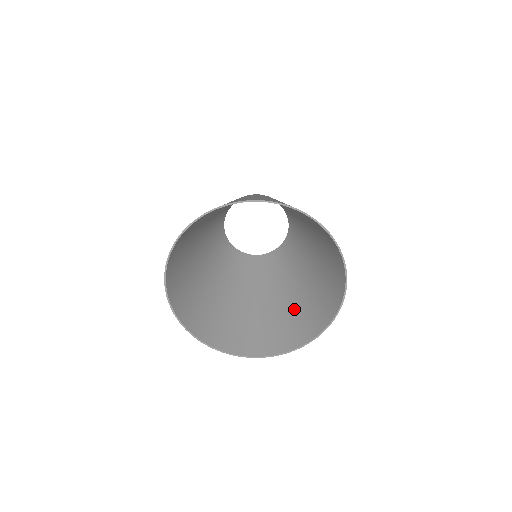
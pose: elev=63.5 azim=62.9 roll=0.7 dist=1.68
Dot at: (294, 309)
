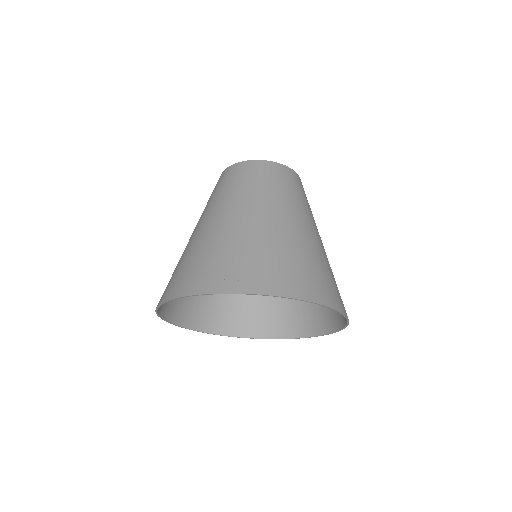
Dot at: occluded
